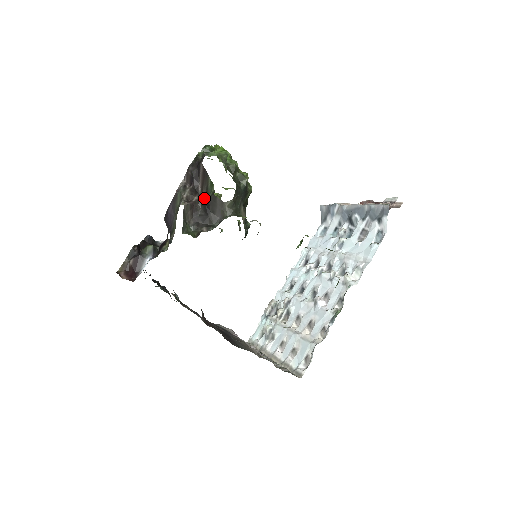
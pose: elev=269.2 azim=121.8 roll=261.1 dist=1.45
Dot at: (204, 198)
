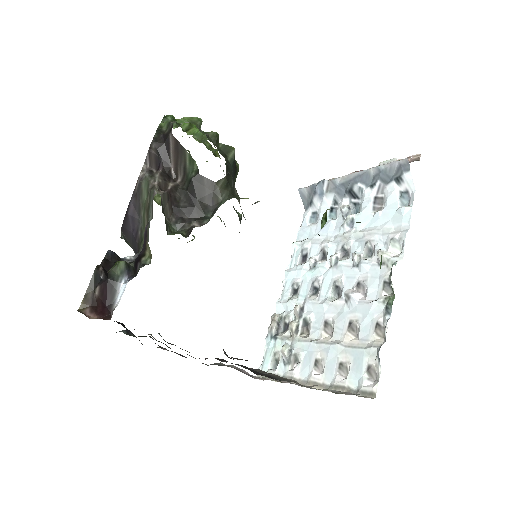
Dot at: (182, 183)
